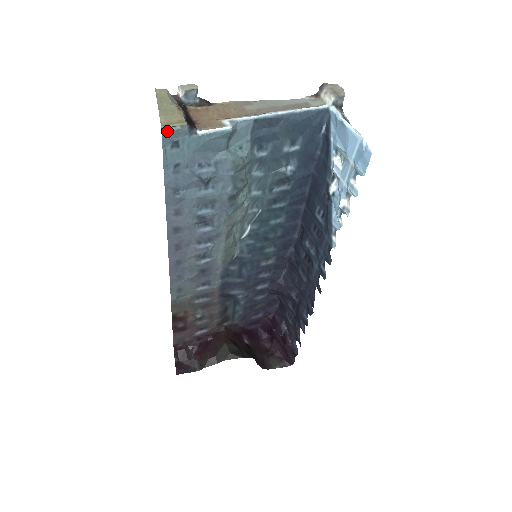
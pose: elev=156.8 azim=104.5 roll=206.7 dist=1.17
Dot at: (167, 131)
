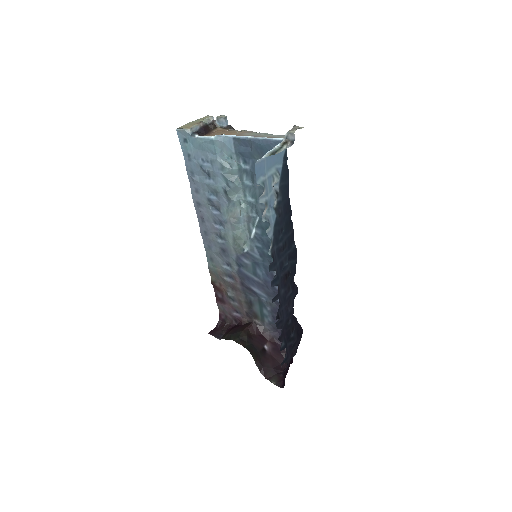
Dot at: (179, 130)
